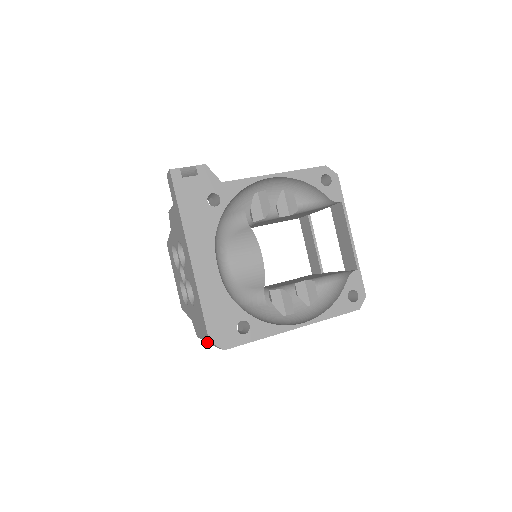
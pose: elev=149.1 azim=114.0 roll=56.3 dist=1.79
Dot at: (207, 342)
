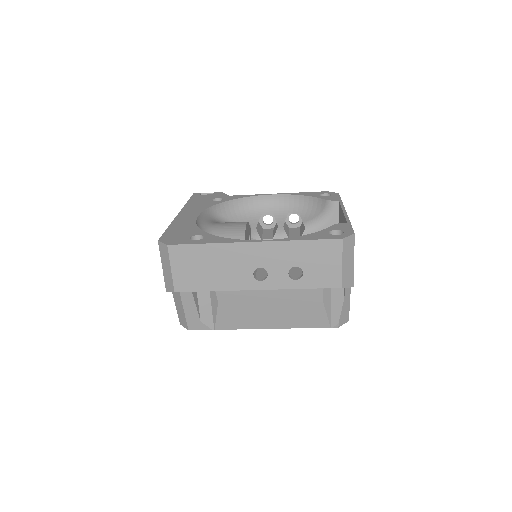
Dot at: (169, 283)
